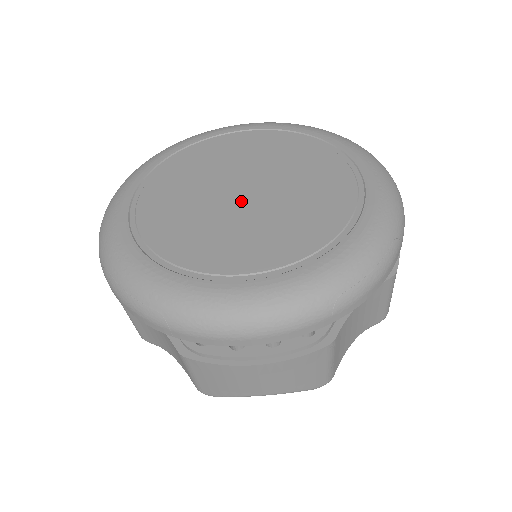
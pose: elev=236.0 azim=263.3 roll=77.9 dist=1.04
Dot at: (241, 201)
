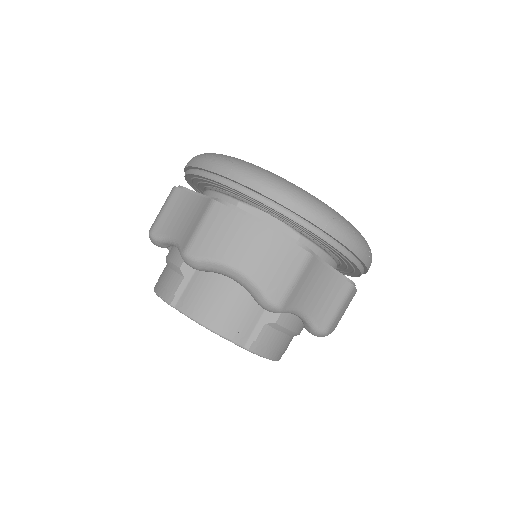
Dot at: occluded
